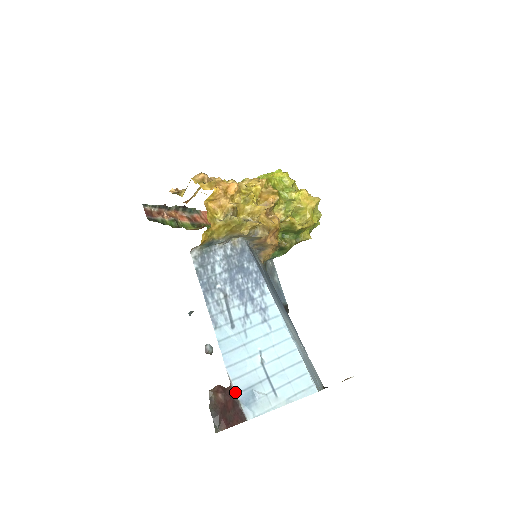
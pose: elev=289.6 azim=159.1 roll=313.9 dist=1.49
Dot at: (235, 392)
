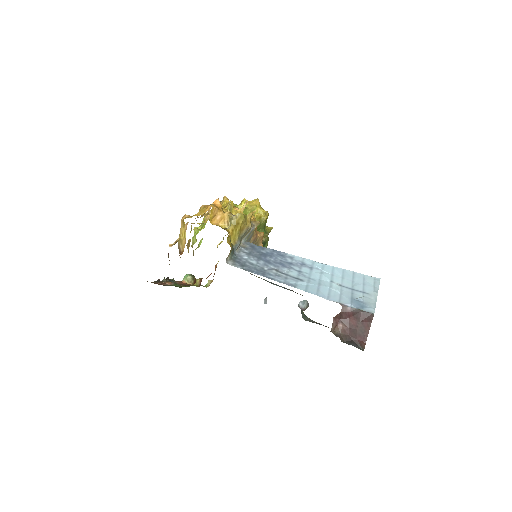
Dot at: (349, 307)
